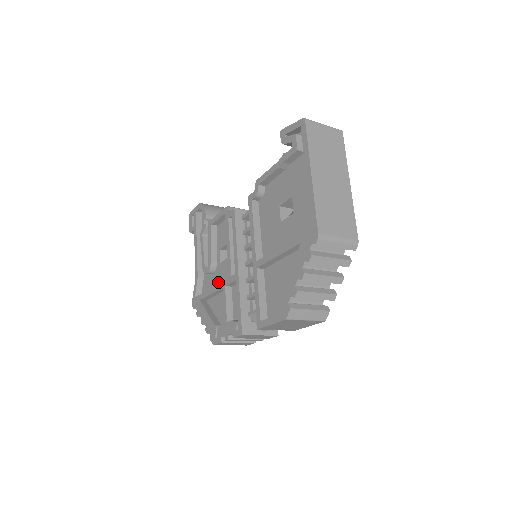
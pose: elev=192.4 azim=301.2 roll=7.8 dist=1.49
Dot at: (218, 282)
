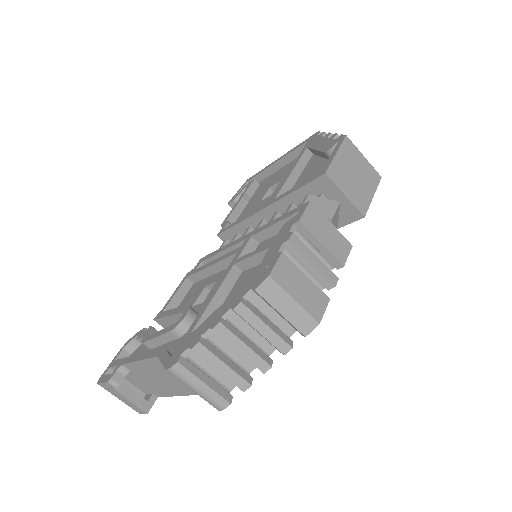
Dot at: occluded
